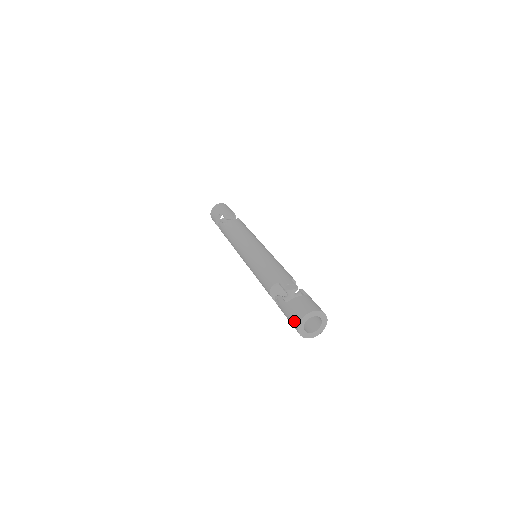
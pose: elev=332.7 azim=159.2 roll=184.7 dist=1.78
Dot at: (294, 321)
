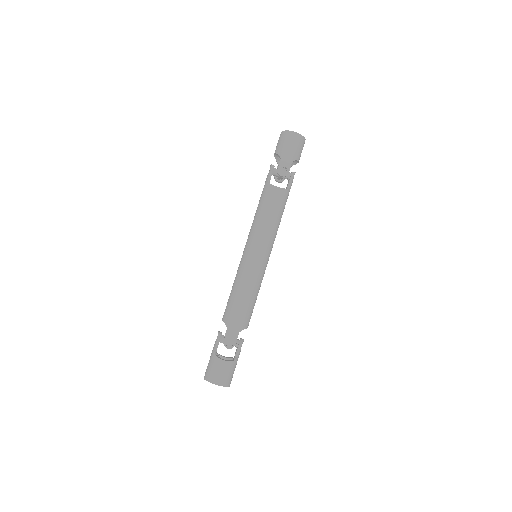
Dot at: (206, 372)
